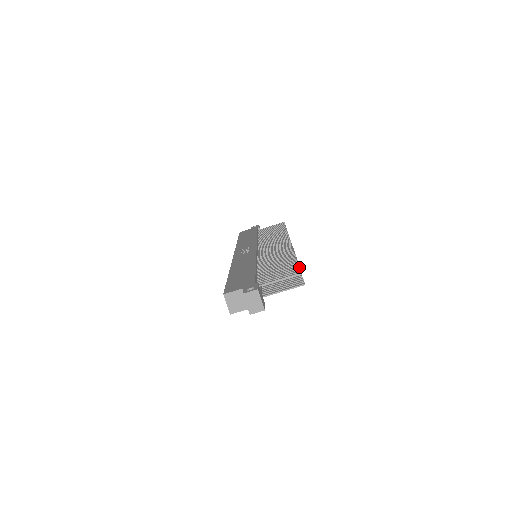
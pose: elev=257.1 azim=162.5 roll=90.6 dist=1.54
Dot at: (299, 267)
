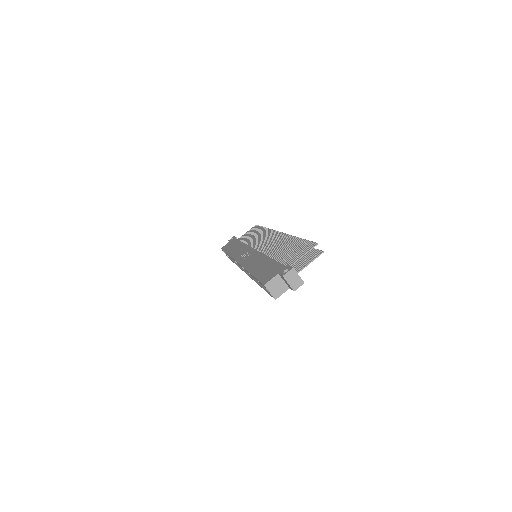
Dot at: (311, 241)
